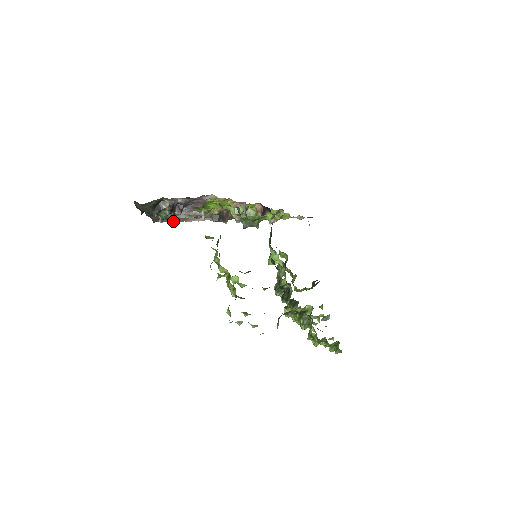
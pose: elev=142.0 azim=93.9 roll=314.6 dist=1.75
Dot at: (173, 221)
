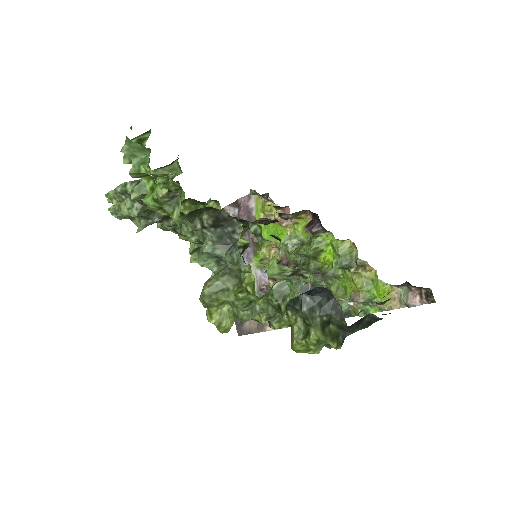
Dot at: (255, 331)
